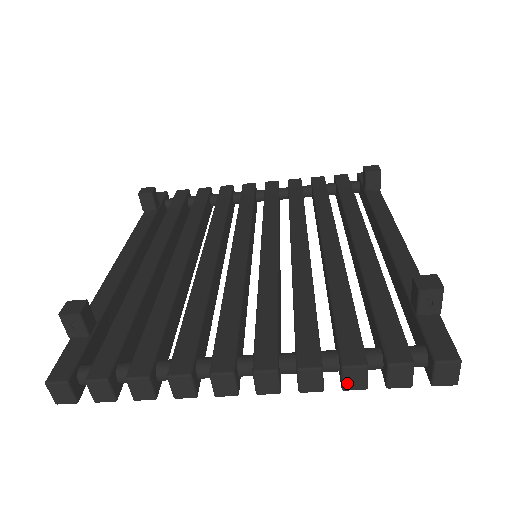
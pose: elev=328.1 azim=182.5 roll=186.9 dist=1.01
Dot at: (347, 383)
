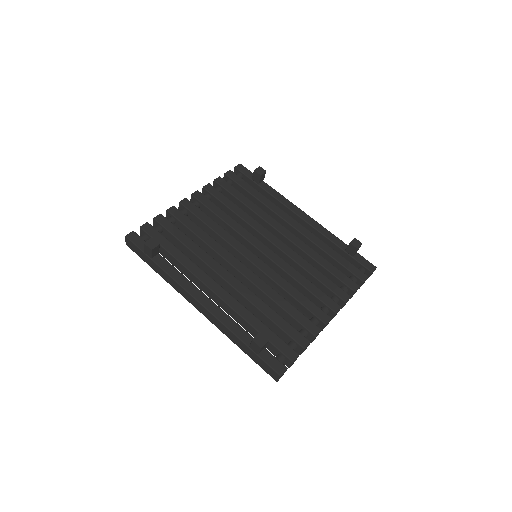
Dot at: occluded
